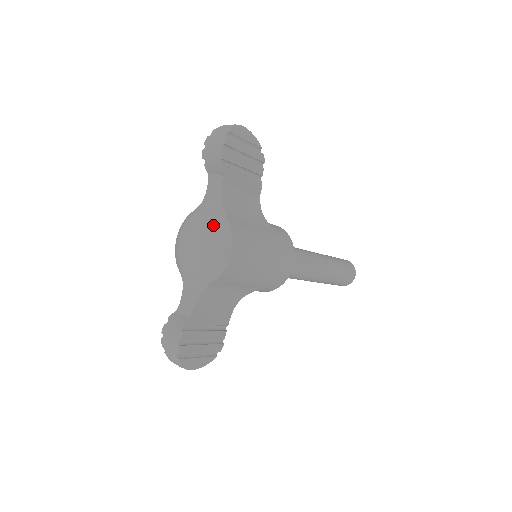
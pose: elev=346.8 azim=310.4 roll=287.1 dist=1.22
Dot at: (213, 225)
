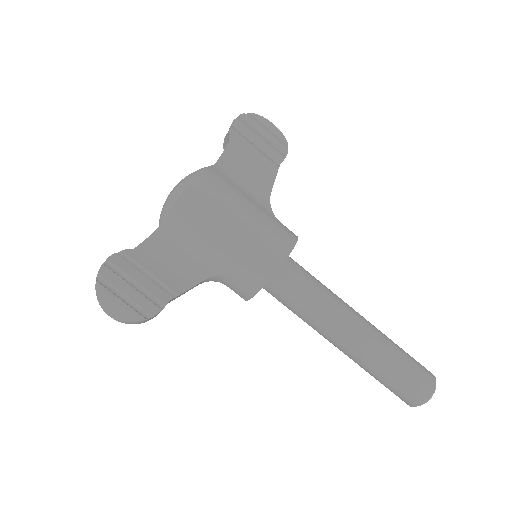
Dot at: occluded
